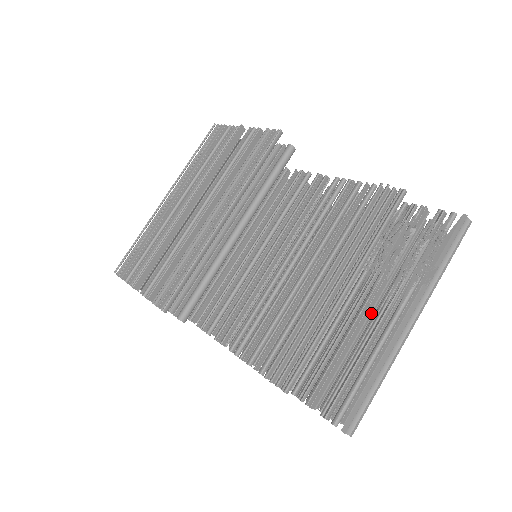
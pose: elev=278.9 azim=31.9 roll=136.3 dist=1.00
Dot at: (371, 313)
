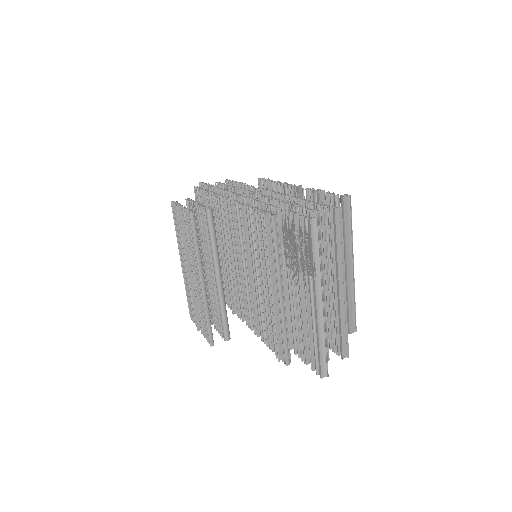
Dot at: occluded
